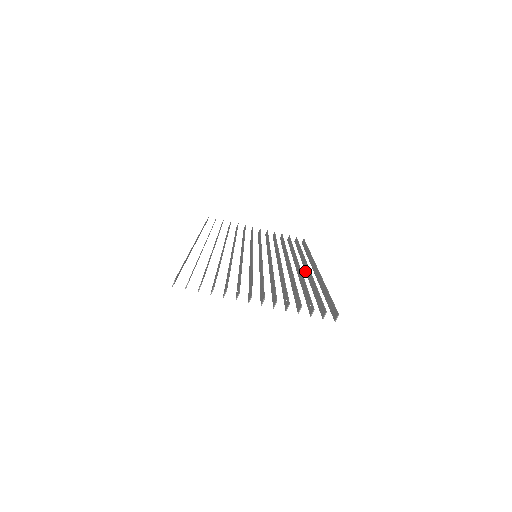
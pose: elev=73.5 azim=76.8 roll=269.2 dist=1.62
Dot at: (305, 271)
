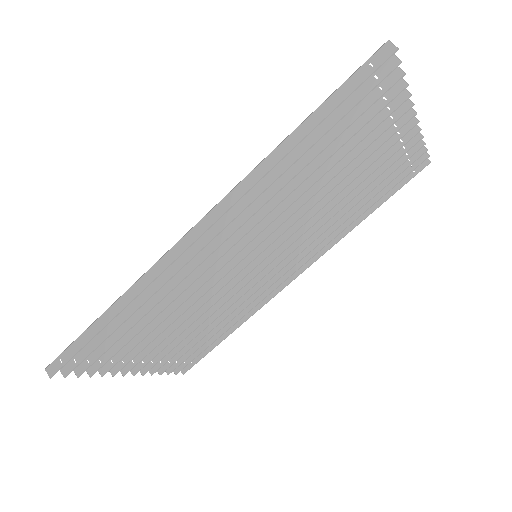
Dot at: occluded
